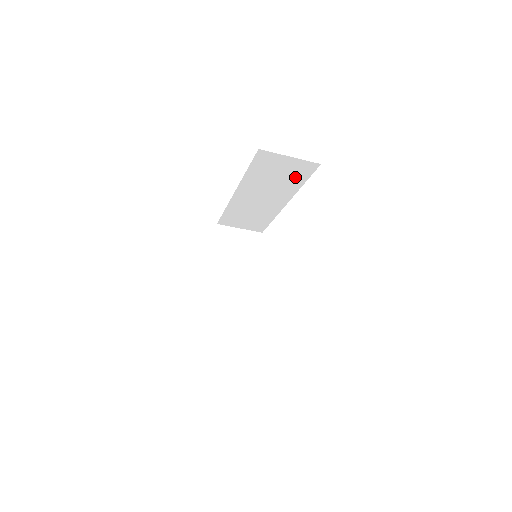
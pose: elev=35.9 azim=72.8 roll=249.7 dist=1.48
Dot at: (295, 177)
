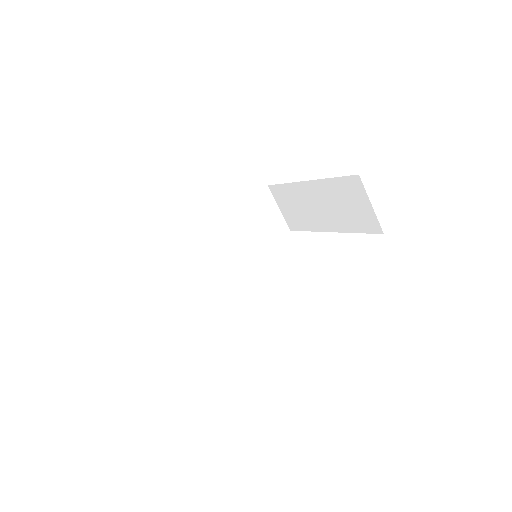
Dot at: (266, 237)
